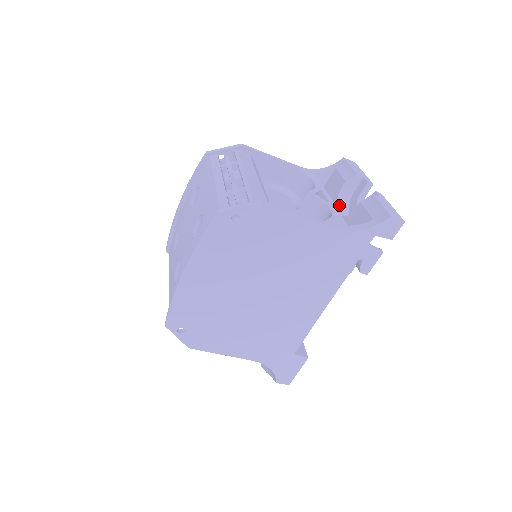
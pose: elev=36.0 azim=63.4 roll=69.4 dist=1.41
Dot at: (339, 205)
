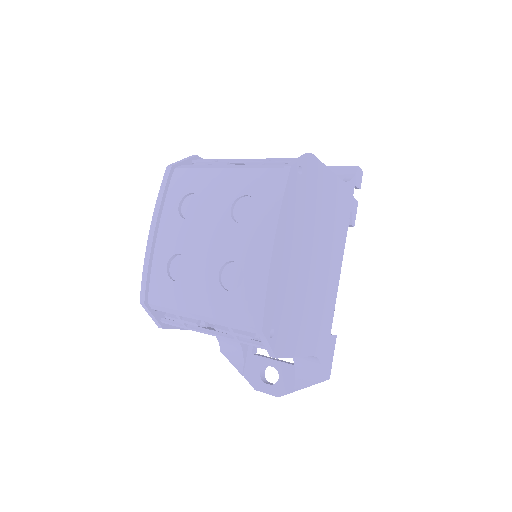
Dot at: occluded
